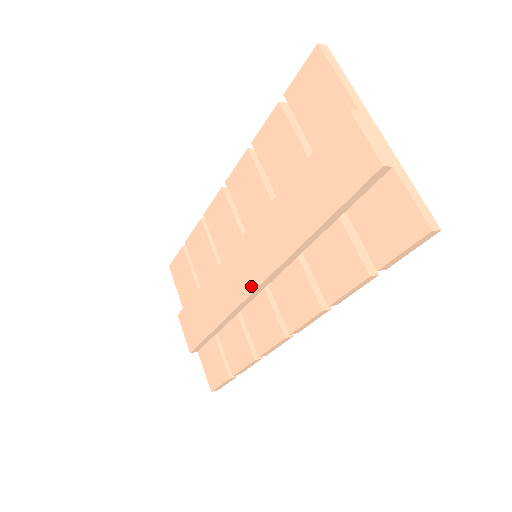
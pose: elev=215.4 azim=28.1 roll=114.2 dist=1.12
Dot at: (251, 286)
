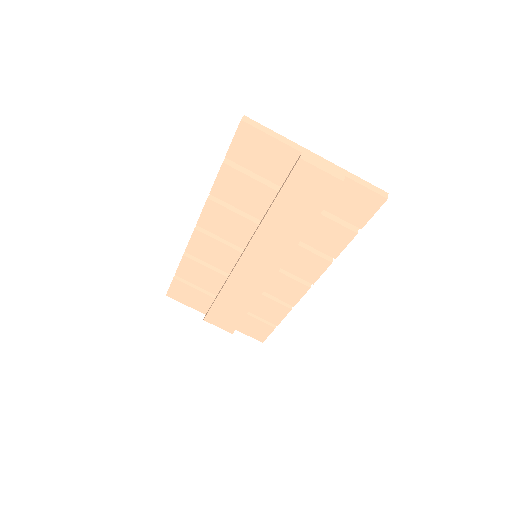
Dot at: (269, 276)
